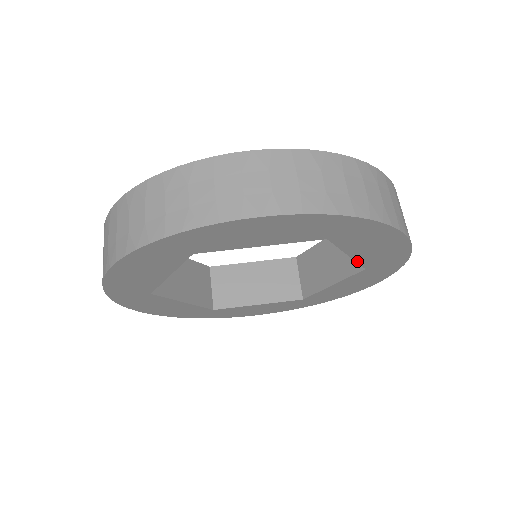
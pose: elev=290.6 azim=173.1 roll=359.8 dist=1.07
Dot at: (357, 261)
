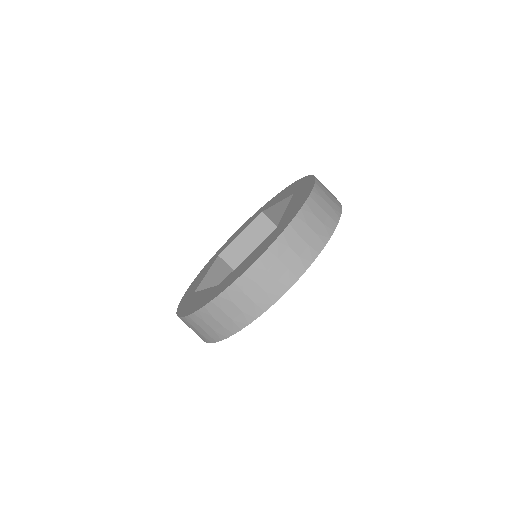
Dot at: occluded
